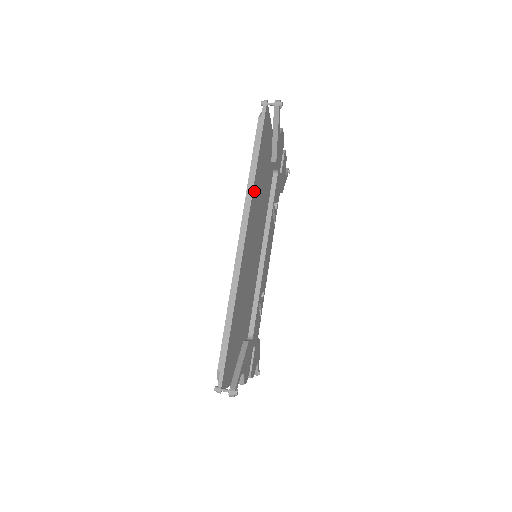
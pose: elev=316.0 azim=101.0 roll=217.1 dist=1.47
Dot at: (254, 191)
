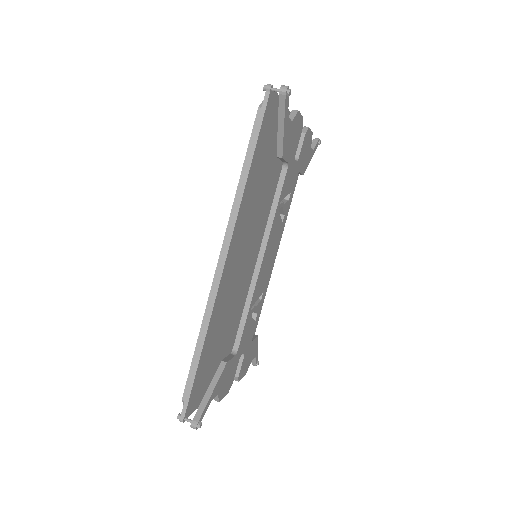
Dot at: (245, 201)
